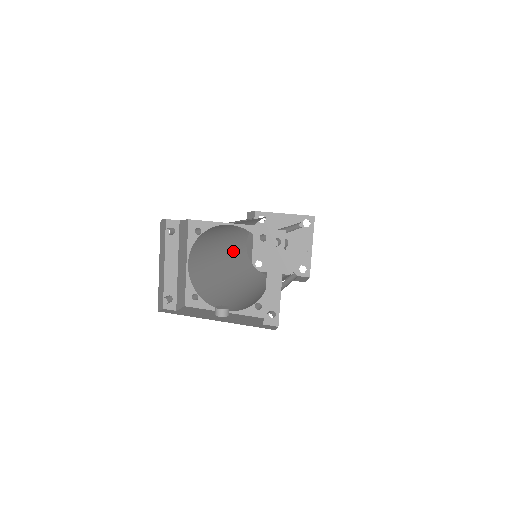
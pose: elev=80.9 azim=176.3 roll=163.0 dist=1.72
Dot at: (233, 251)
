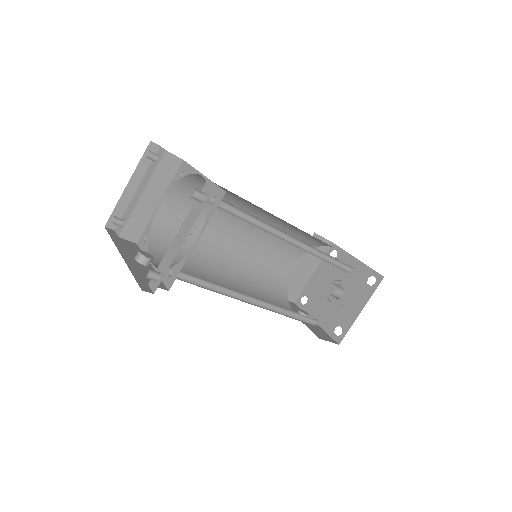
Dot at: (261, 253)
